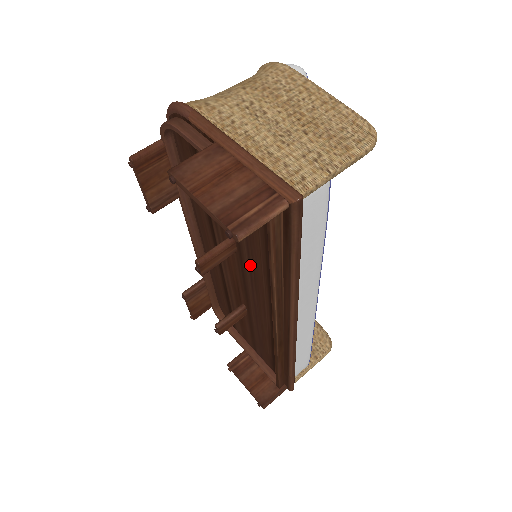
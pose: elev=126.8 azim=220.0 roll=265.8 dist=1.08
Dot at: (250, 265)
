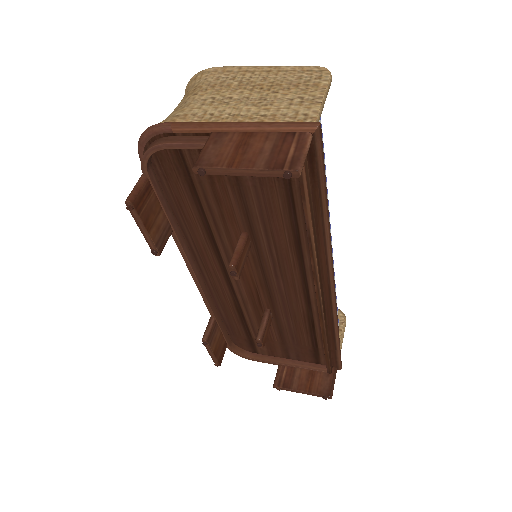
Dot at: (271, 249)
